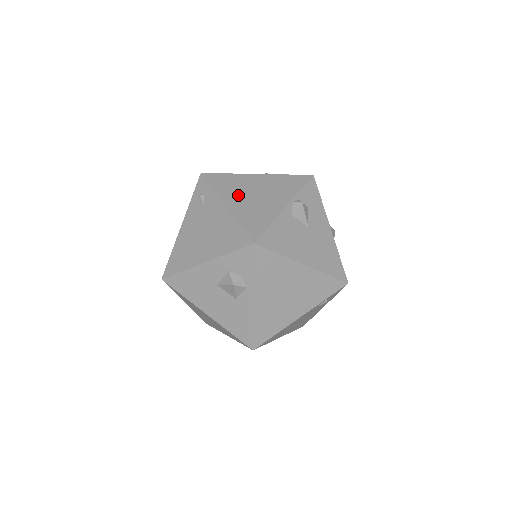
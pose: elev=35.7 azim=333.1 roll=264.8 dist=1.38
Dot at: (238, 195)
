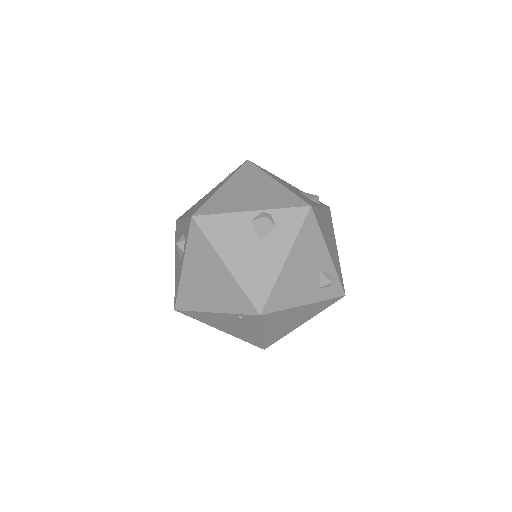
Dot at: (240, 185)
